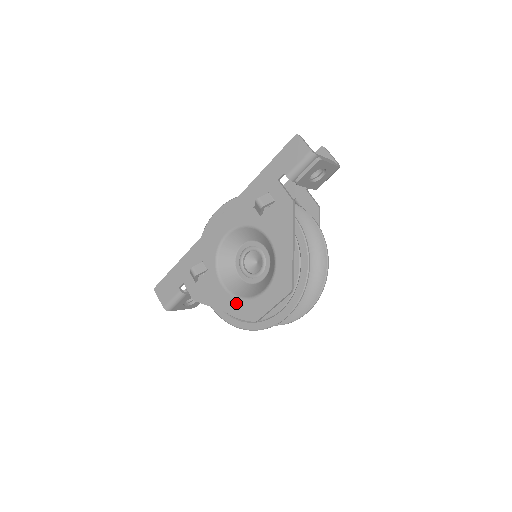
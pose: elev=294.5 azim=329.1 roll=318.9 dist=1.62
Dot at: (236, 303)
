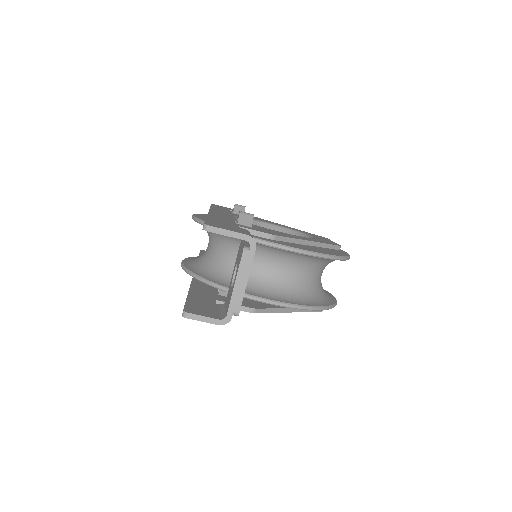
Dot at: occluded
